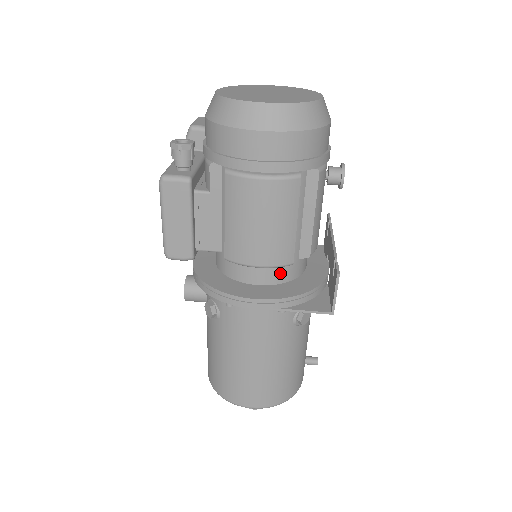
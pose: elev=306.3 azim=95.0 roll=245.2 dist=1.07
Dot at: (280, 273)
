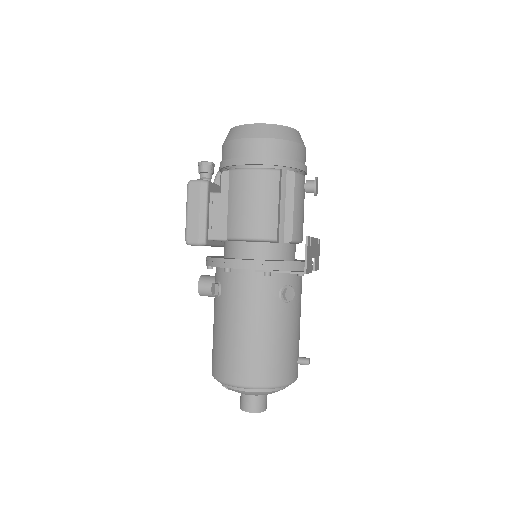
Dot at: (268, 250)
